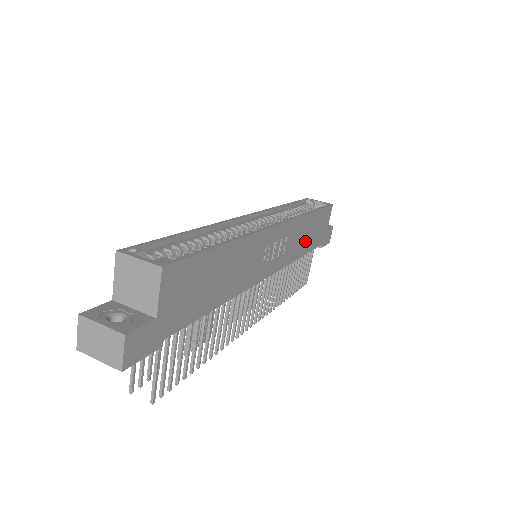
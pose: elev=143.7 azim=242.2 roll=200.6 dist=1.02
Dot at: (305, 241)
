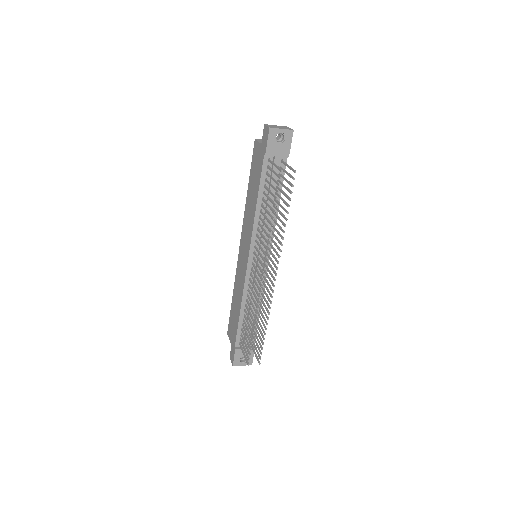
Dot at: occluded
